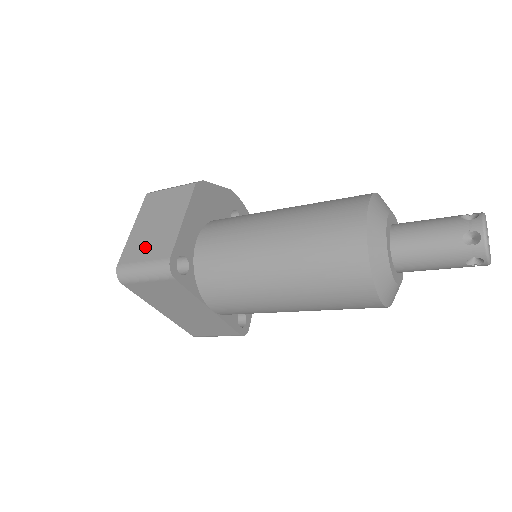
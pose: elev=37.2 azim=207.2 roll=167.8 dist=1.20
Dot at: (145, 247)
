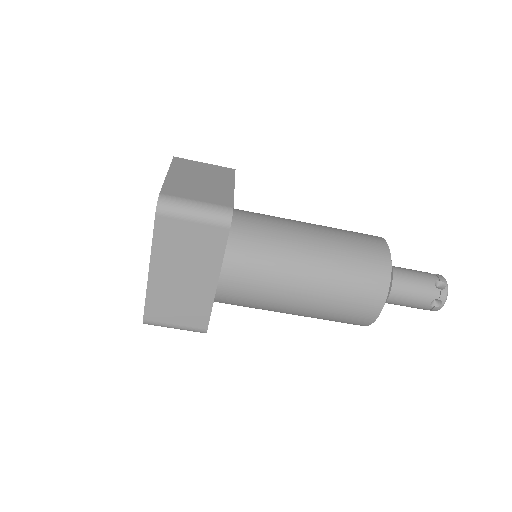
Dot at: (195, 191)
